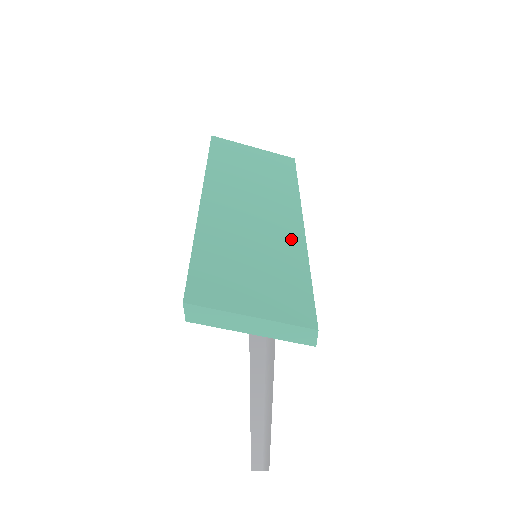
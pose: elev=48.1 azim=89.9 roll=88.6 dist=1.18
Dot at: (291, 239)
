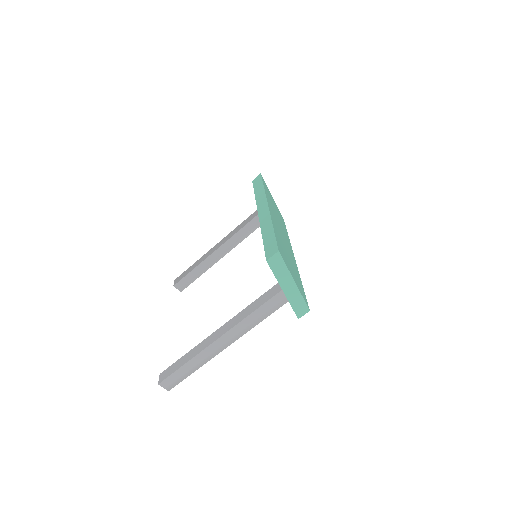
Dot at: (294, 261)
